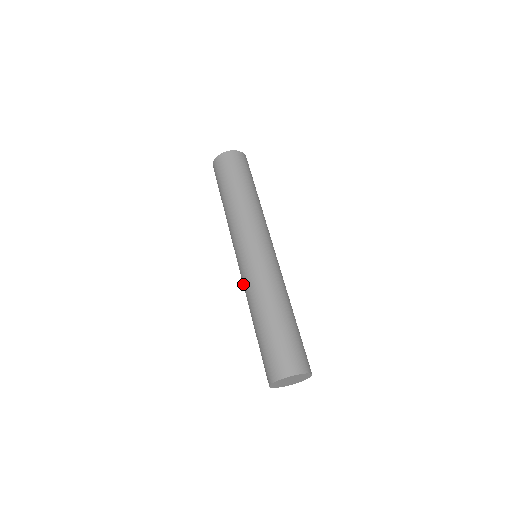
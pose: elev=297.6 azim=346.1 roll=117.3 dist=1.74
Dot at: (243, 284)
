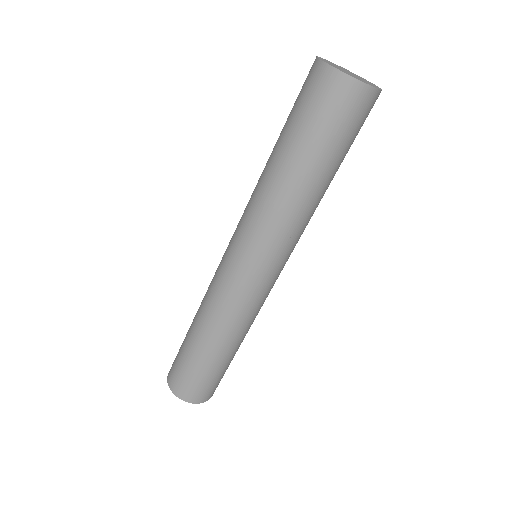
Dot at: (222, 296)
